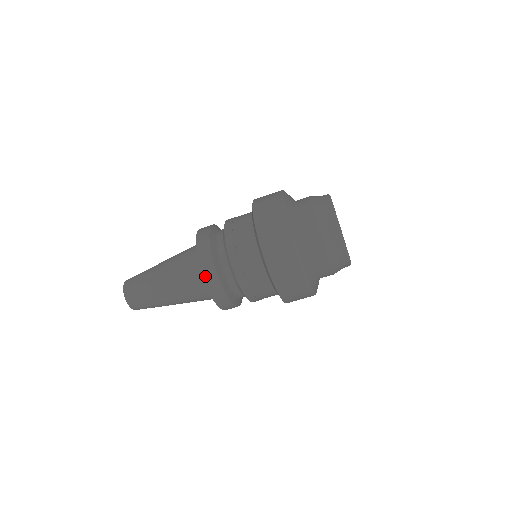
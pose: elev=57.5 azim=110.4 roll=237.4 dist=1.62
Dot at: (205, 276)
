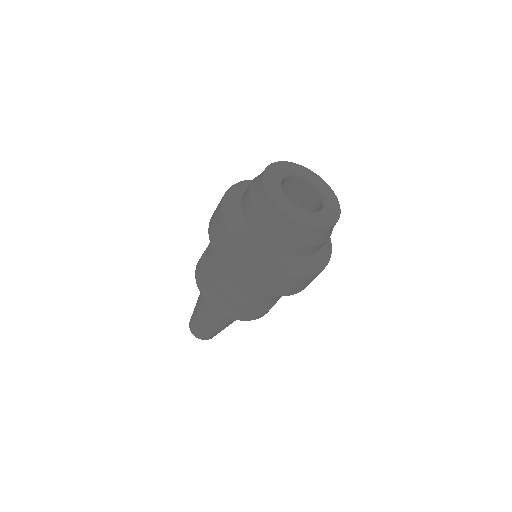
Dot at: (211, 304)
